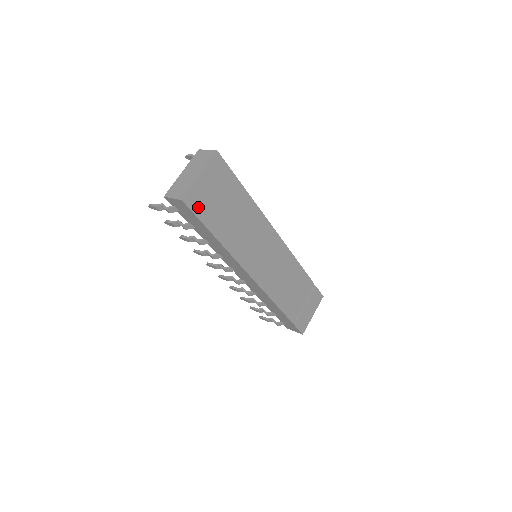
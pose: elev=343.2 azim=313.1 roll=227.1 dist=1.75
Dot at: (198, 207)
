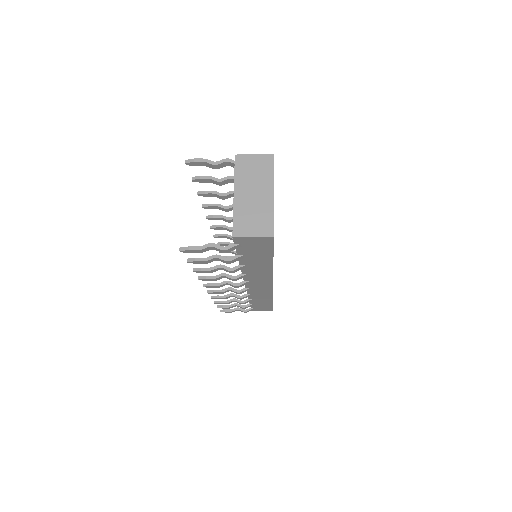
Dot at: occluded
